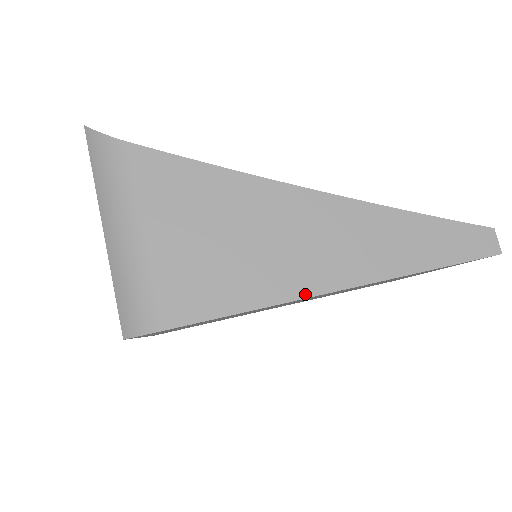
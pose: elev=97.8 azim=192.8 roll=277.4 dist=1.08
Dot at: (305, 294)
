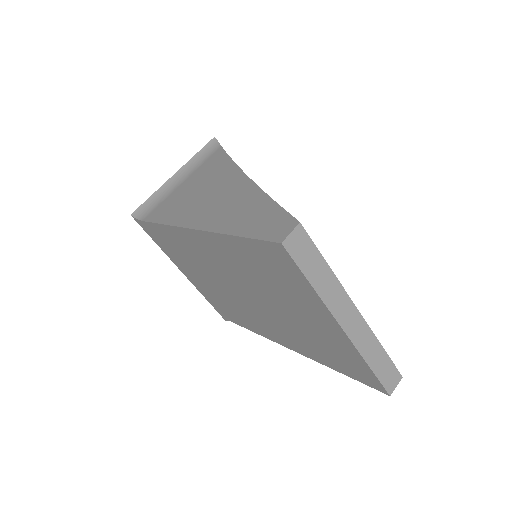
Dot at: (182, 225)
